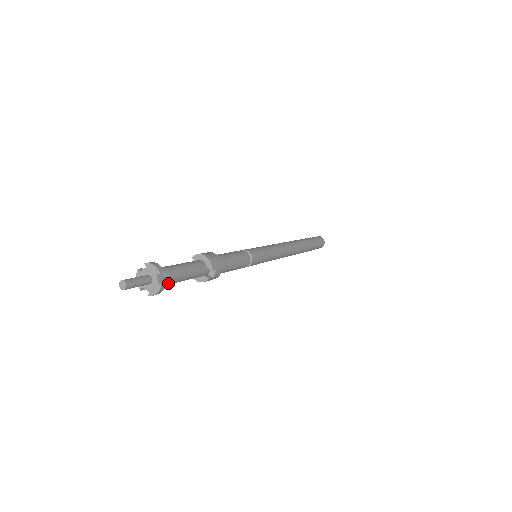
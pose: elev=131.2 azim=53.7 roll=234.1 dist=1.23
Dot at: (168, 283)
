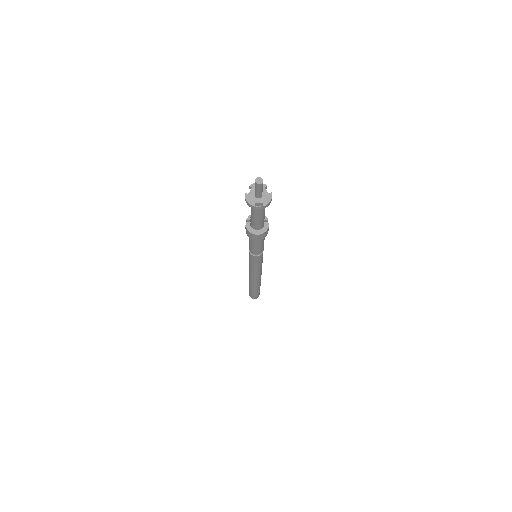
Dot at: occluded
